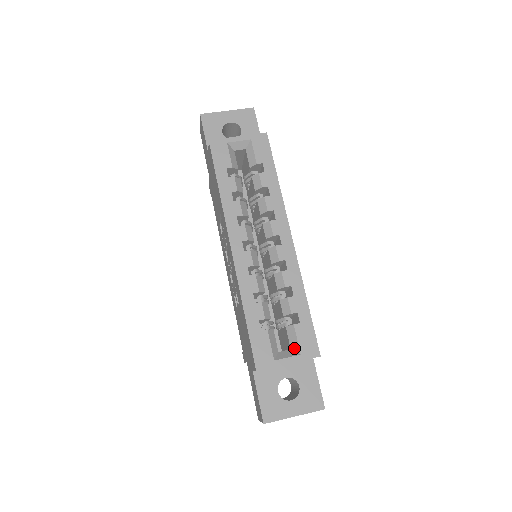
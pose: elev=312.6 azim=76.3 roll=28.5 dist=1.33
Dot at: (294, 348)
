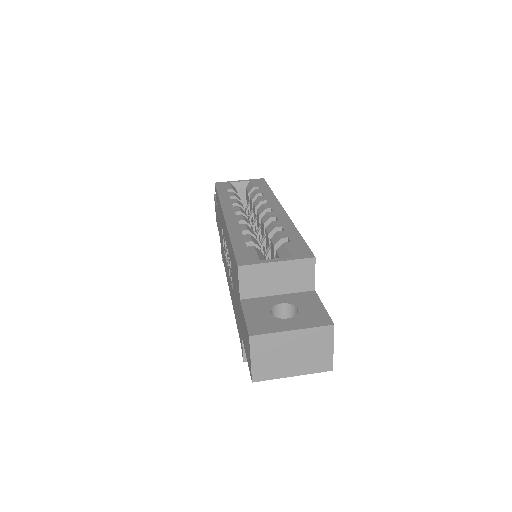
Dot at: occluded
